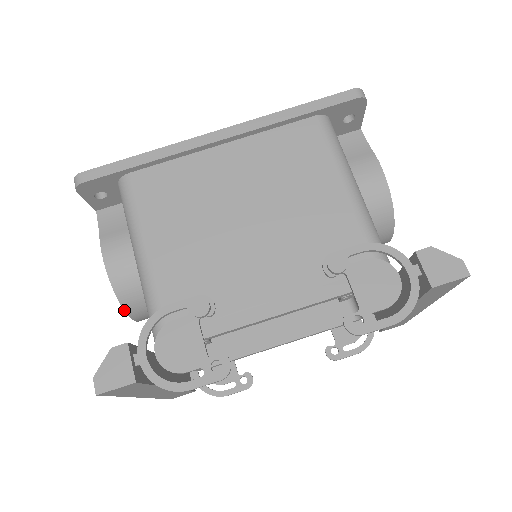
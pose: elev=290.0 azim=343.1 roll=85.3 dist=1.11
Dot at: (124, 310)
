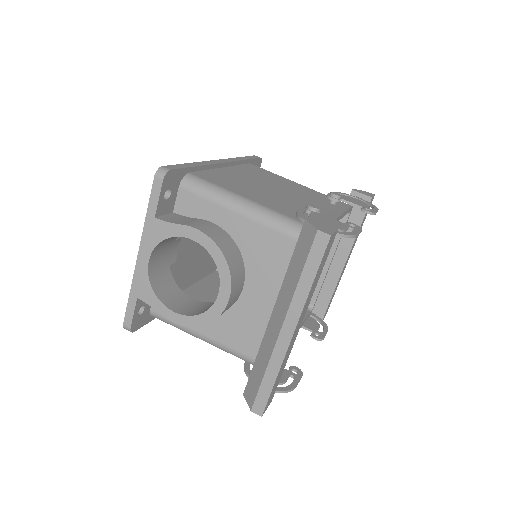
Dot at: (230, 276)
